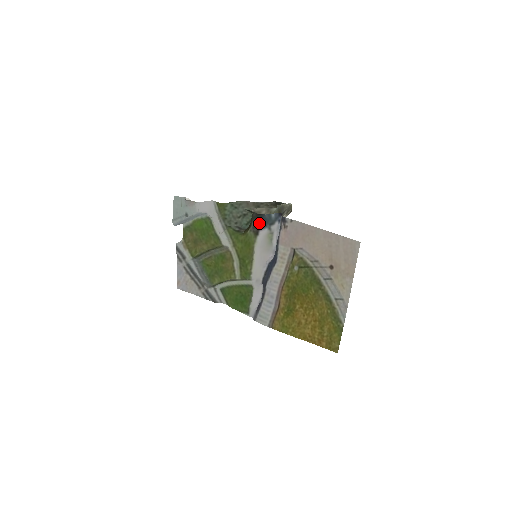
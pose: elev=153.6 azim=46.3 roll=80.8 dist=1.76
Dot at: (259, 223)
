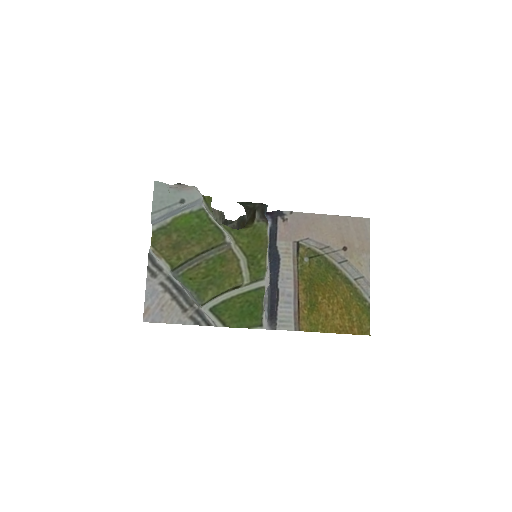
Dot at: (264, 214)
